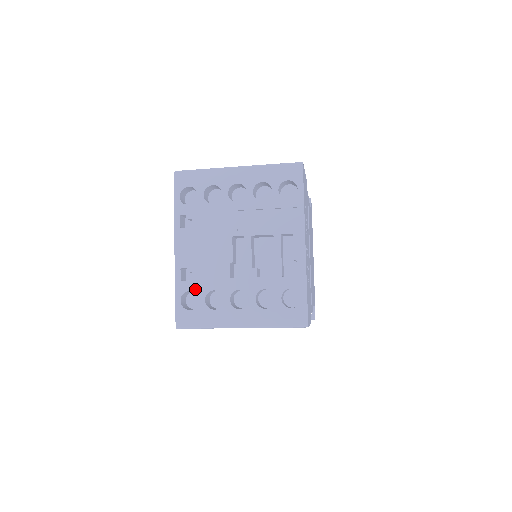
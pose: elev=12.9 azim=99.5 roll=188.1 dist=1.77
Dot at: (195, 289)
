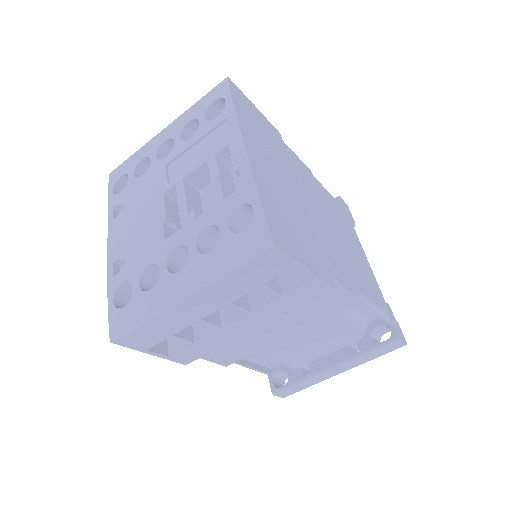
Dot at: (128, 277)
